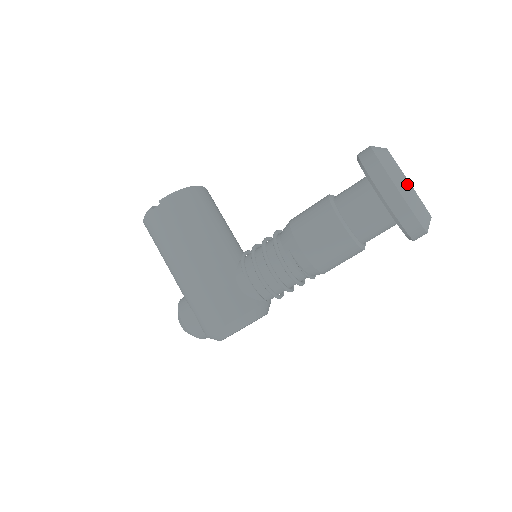
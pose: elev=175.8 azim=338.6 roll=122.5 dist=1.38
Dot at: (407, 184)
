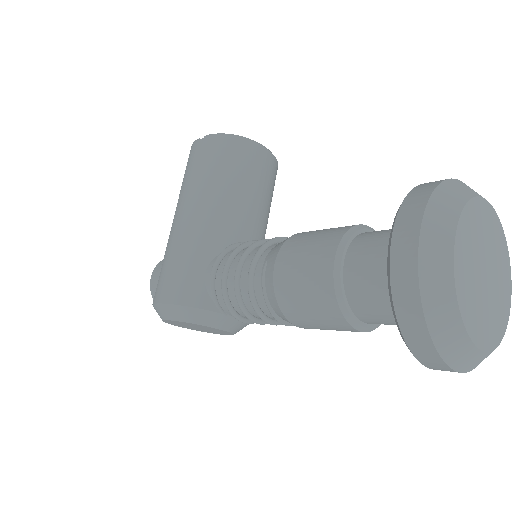
Dot at: (446, 256)
